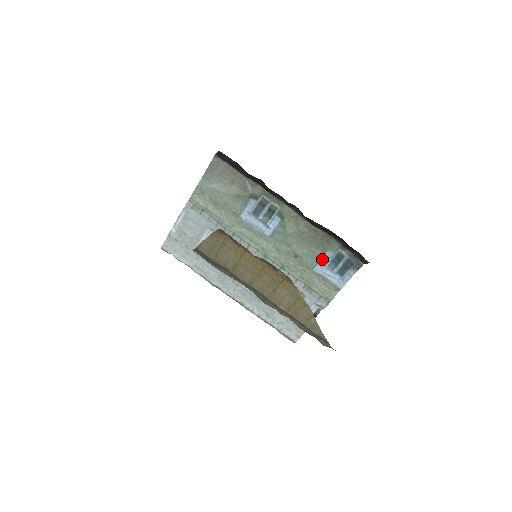
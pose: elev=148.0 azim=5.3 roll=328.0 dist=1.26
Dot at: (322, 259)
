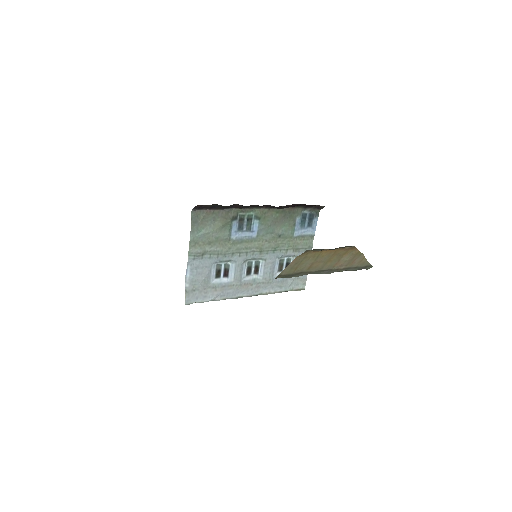
Dot at: (296, 225)
